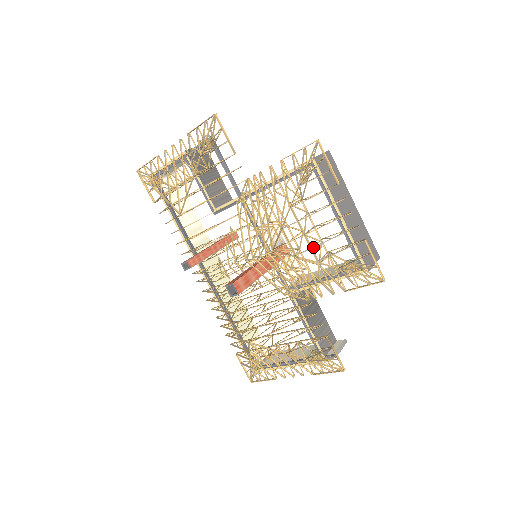
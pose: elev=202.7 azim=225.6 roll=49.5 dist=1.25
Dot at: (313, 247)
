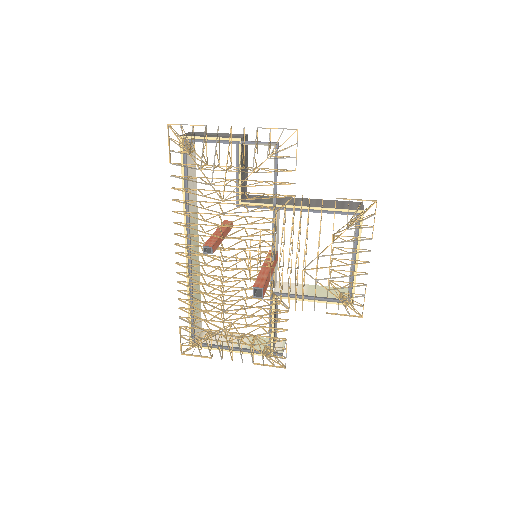
Dot at: (332, 278)
